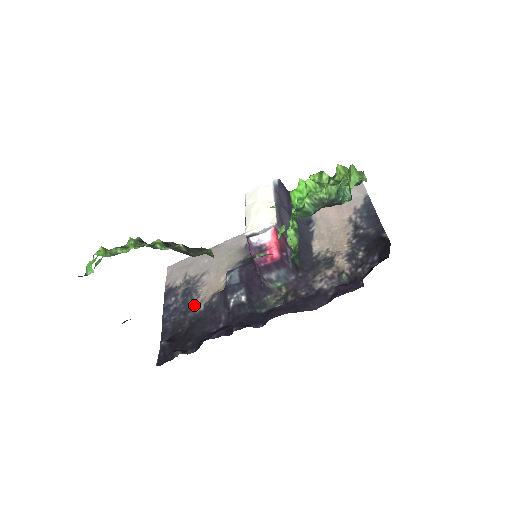
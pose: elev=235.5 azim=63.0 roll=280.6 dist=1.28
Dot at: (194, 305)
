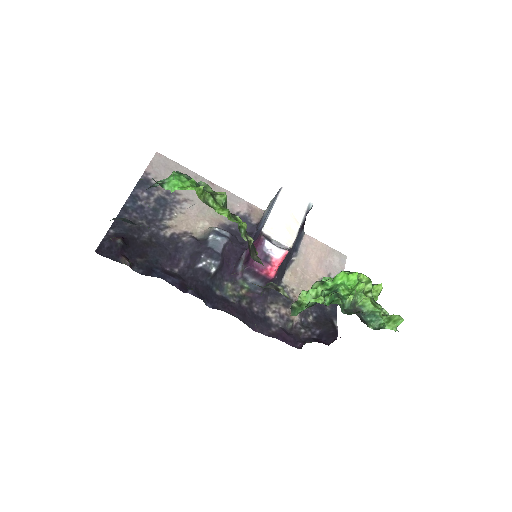
Dot at: (163, 224)
